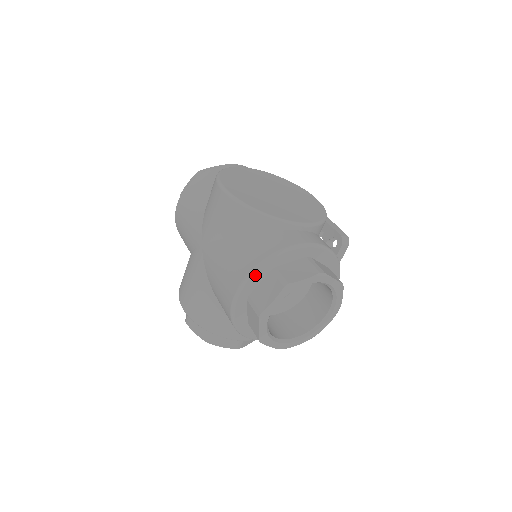
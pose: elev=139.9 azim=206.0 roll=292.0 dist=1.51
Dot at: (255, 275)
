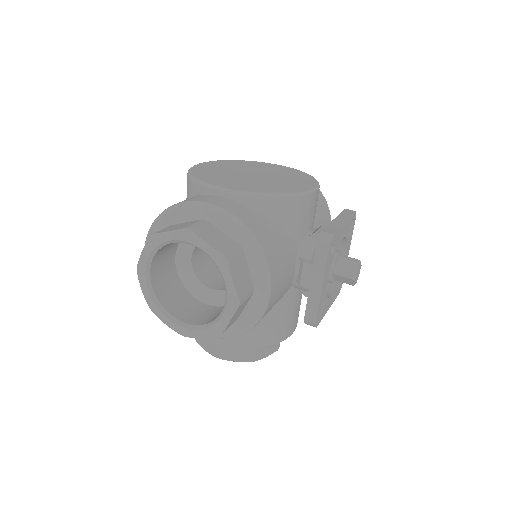
Dot at: (153, 231)
